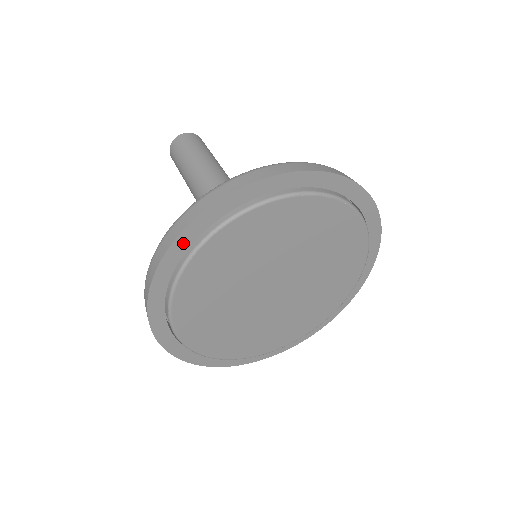
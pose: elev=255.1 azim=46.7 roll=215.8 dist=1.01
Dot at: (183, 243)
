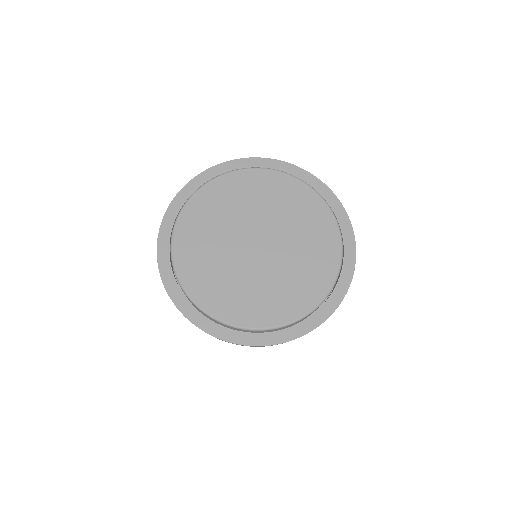
Dot at: (237, 165)
